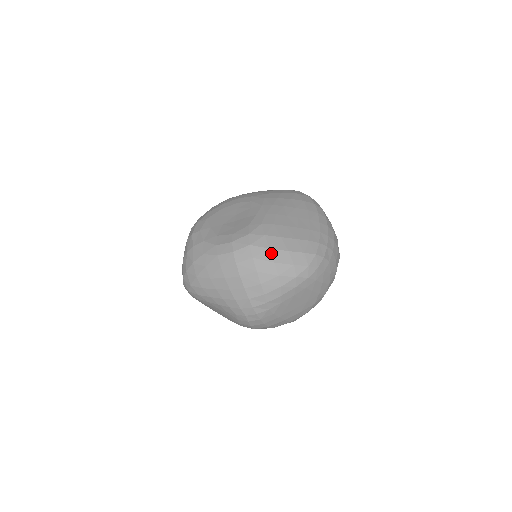
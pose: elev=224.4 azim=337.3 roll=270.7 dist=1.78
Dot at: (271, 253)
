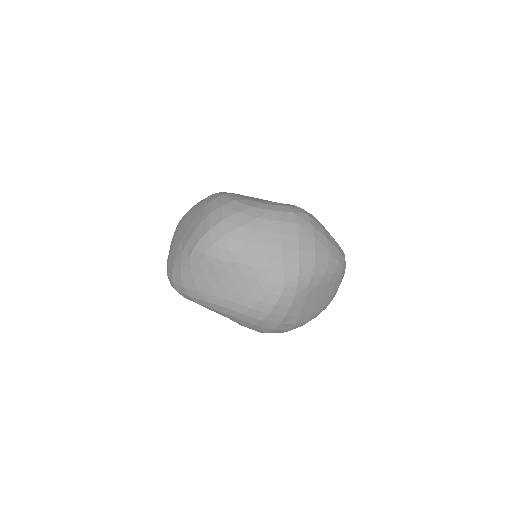
Dot at: (323, 230)
